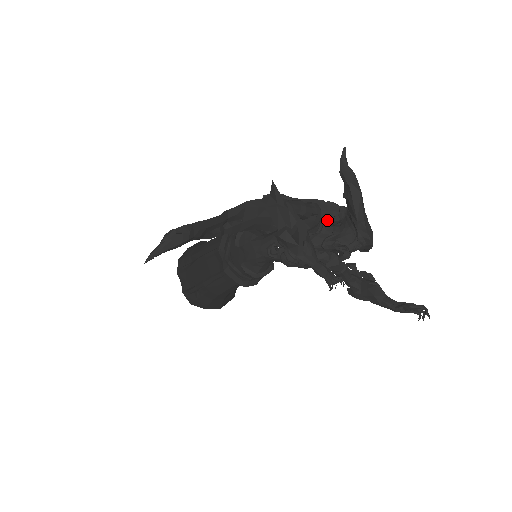
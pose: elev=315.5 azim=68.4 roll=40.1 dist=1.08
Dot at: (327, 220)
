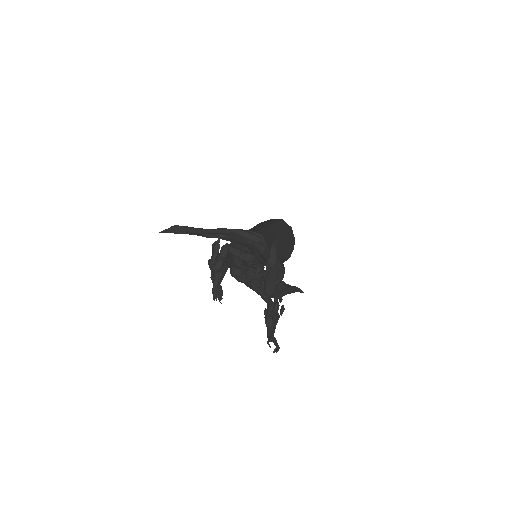
Dot at: (251, 268)
